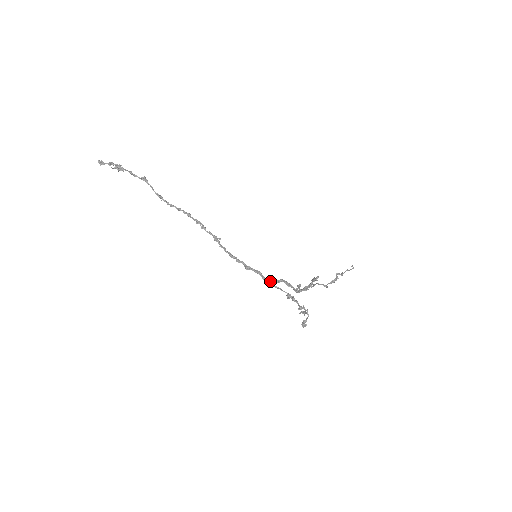
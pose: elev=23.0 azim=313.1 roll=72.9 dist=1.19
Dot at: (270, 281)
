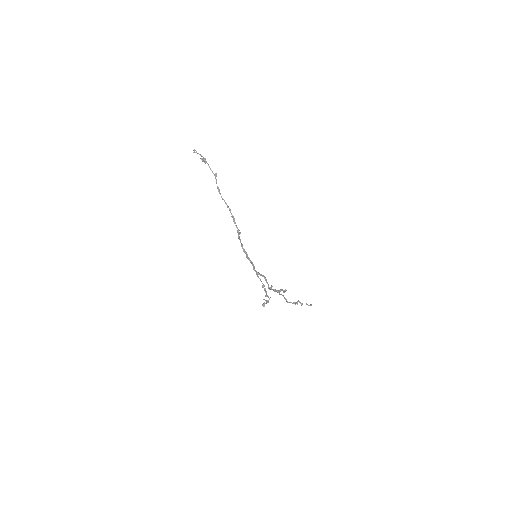
Dot at: (257, 272)
